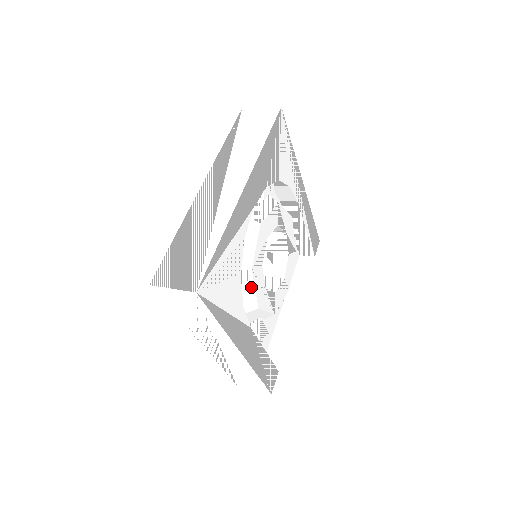
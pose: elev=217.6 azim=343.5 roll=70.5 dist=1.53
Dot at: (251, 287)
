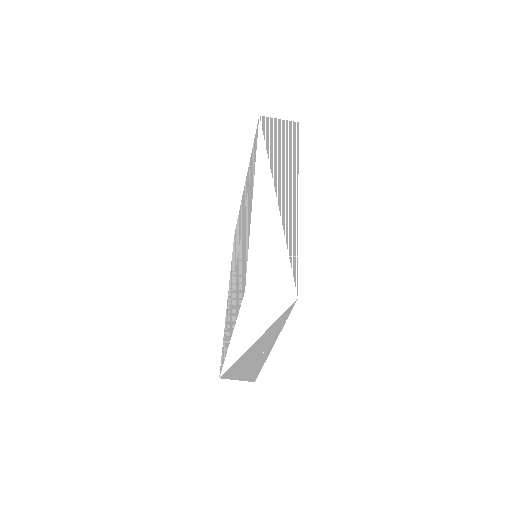
Dot at: occluded
